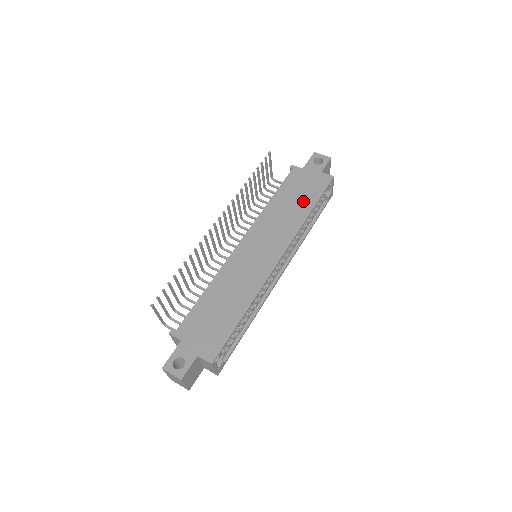
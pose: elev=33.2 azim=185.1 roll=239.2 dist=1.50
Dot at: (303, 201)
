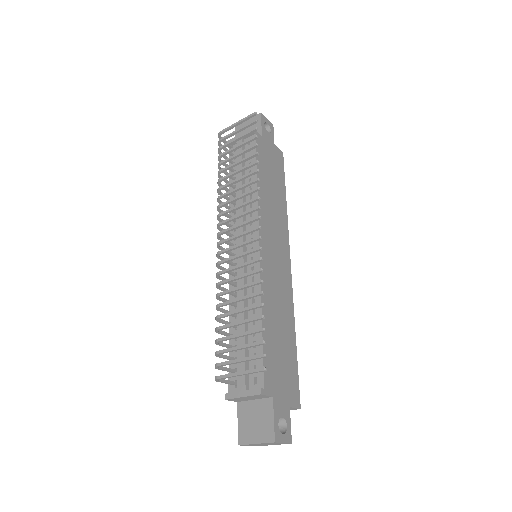
Dot at: (278, 184)
